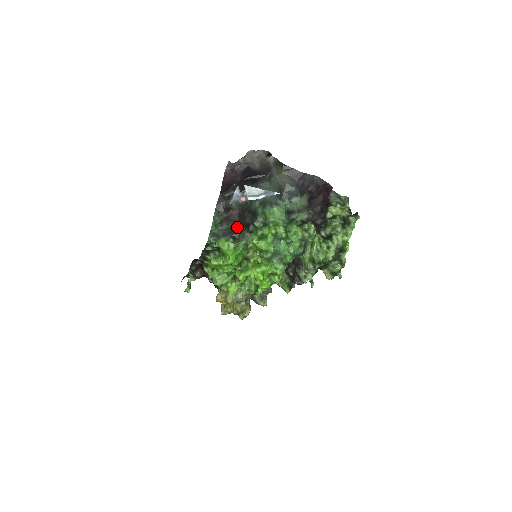
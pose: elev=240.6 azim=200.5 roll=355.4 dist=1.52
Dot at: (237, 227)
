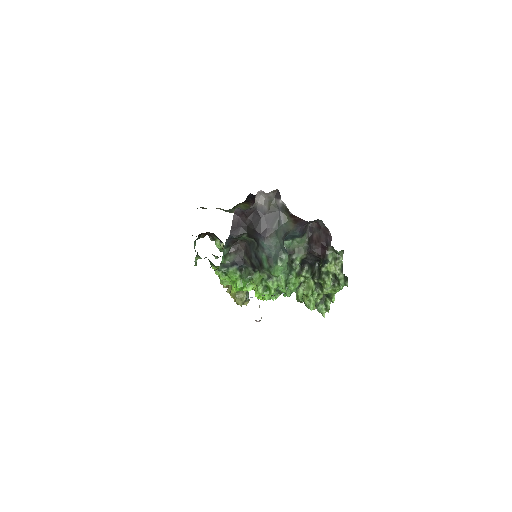
Dot at: (244, 259)
